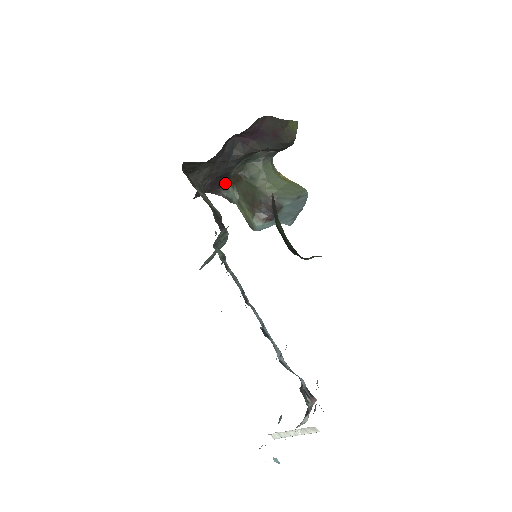
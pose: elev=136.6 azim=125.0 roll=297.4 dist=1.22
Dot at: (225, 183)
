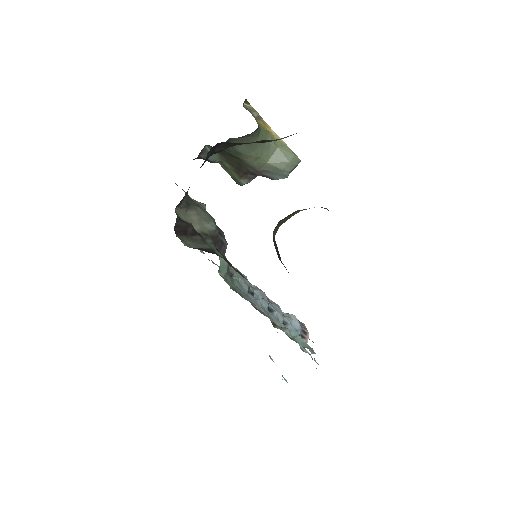
Dot at: (203, 148)
